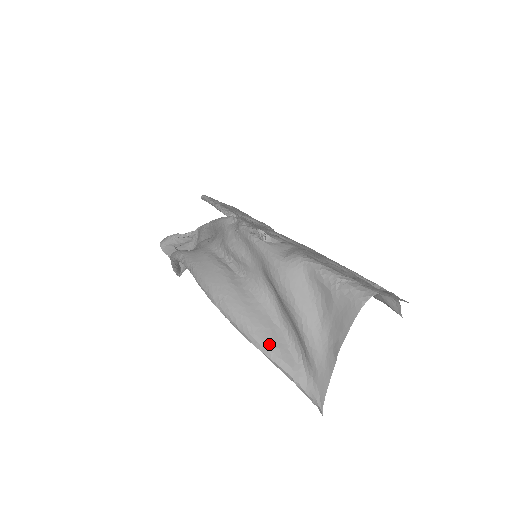
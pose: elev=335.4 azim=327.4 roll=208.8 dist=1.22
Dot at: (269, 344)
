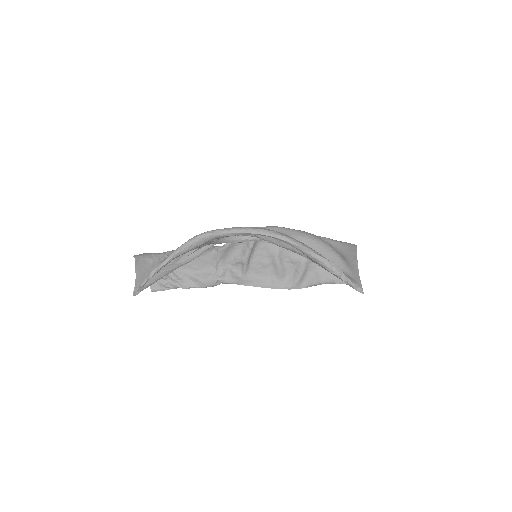
Dot at: (322, 256)
